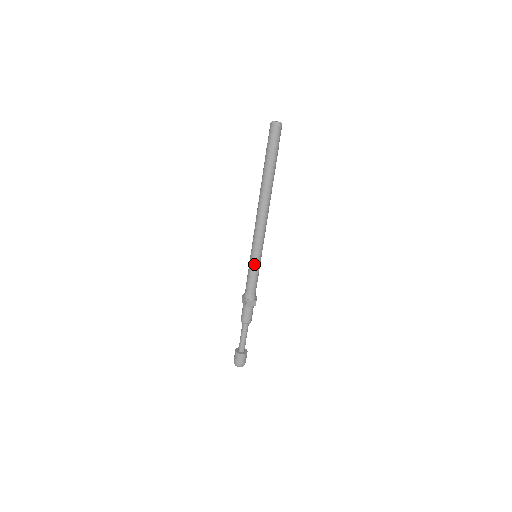
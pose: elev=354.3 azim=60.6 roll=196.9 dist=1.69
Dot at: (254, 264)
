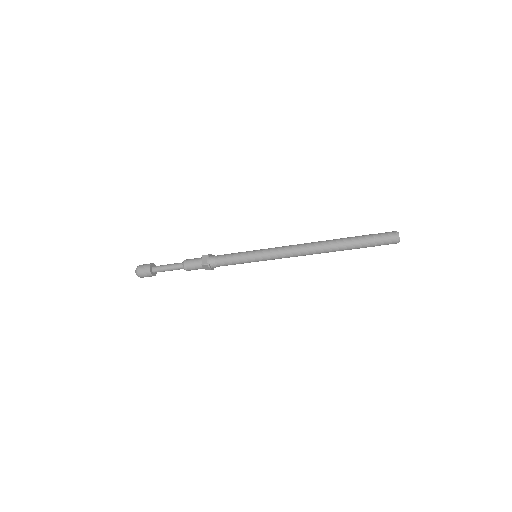
Dot at: occluded
